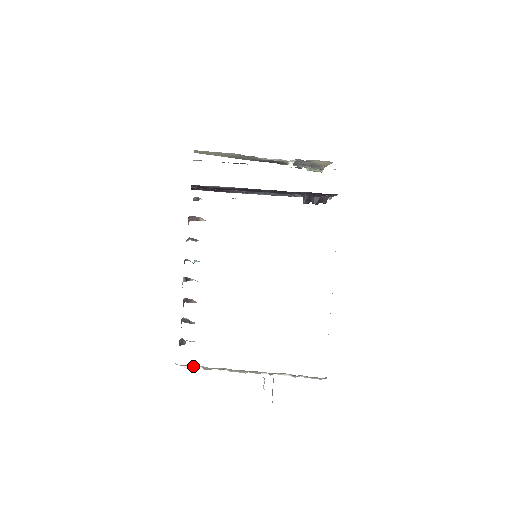
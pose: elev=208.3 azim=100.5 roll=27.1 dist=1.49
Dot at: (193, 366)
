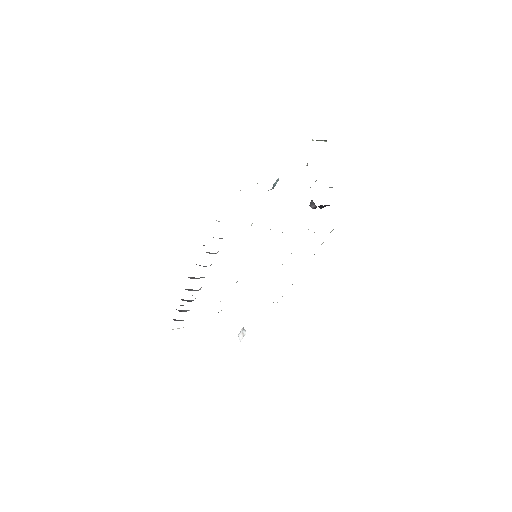
Dot at: occluded
